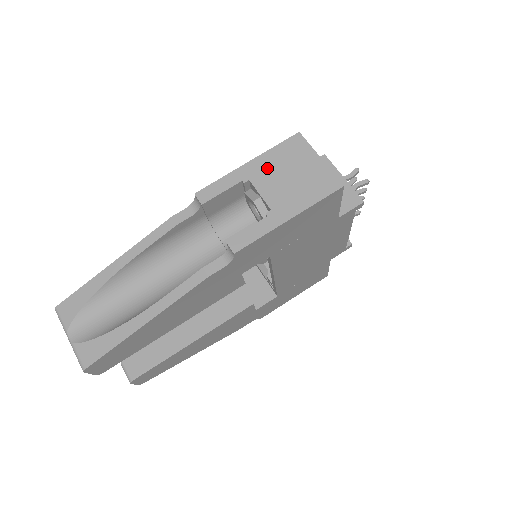
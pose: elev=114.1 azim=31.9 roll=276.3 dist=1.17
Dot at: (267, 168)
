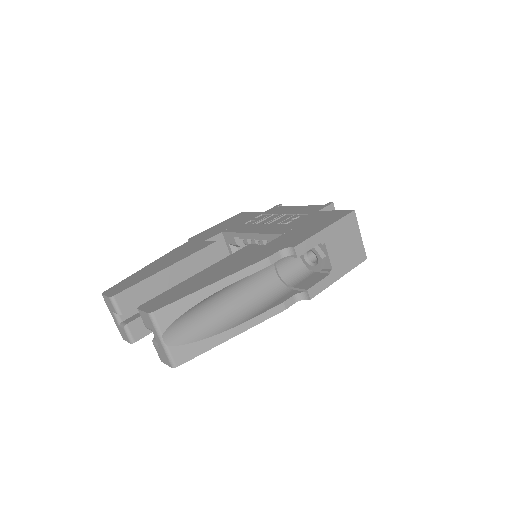
Dot at: (335, 236)
